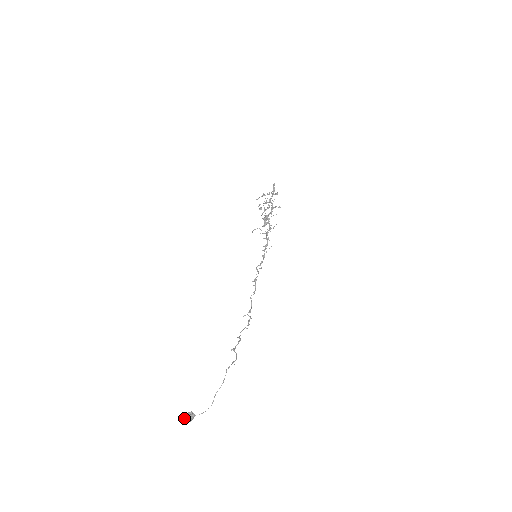
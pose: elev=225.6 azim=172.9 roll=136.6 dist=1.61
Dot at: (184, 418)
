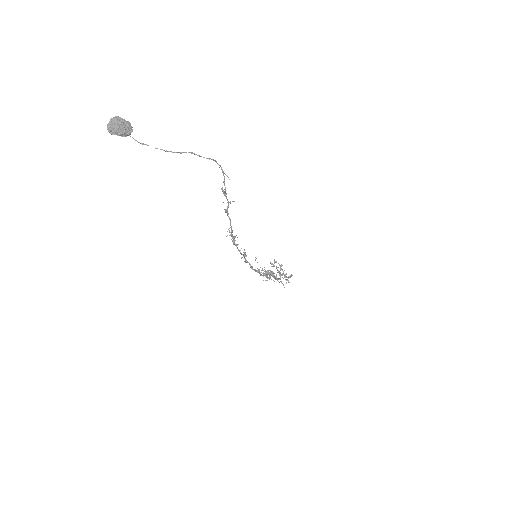
Dot at: occluded
